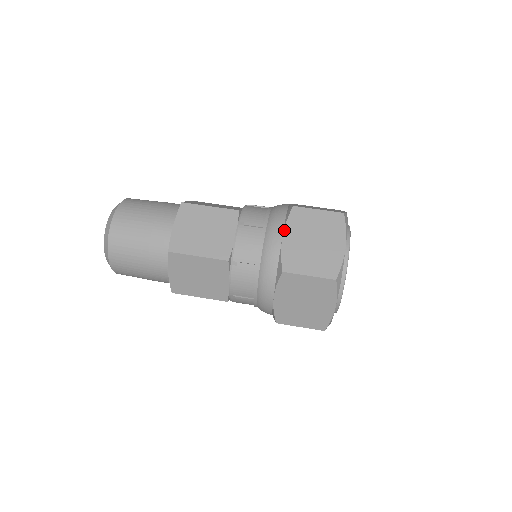
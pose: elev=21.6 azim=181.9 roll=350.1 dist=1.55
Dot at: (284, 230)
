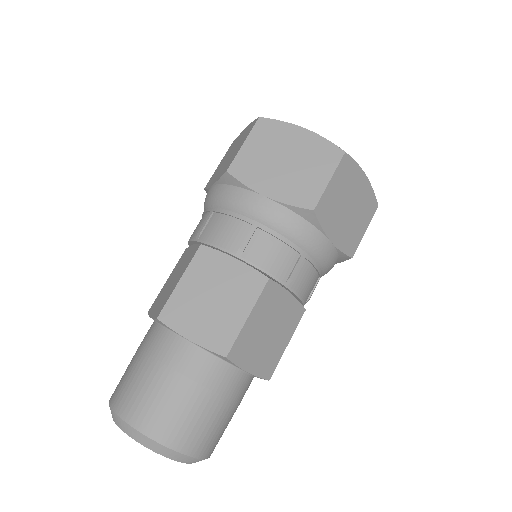
Dot at: (328, 237)
